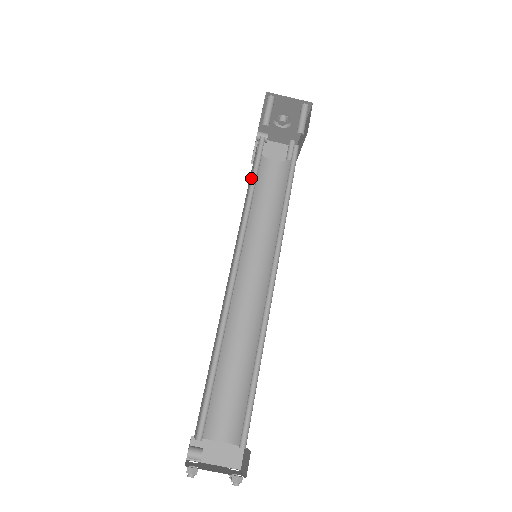
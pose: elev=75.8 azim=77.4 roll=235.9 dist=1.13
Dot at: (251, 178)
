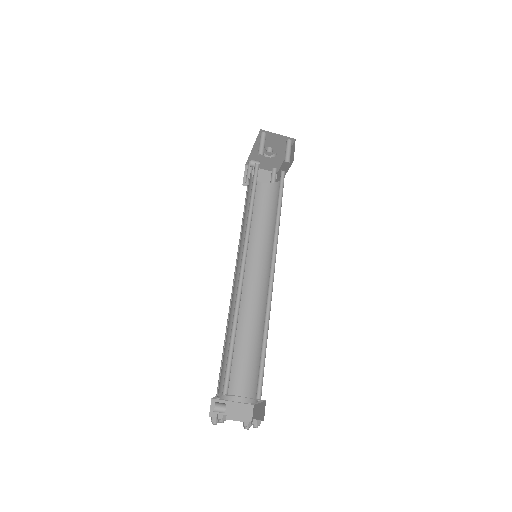
Dot at: occluded
